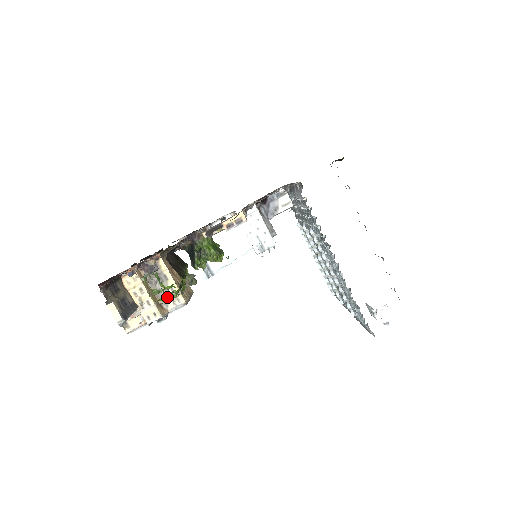
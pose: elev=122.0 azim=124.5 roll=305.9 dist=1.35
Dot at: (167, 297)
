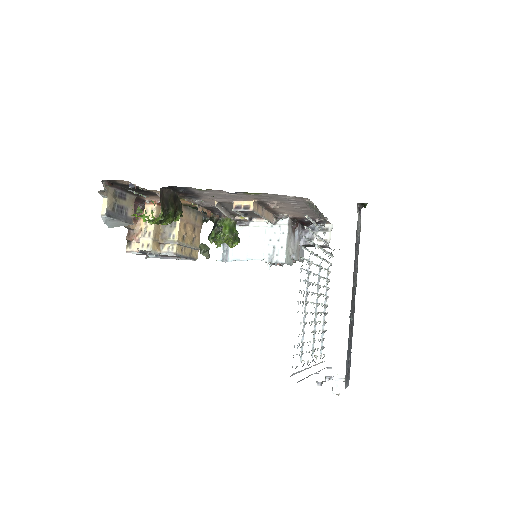
Dot at: (143, 218)
